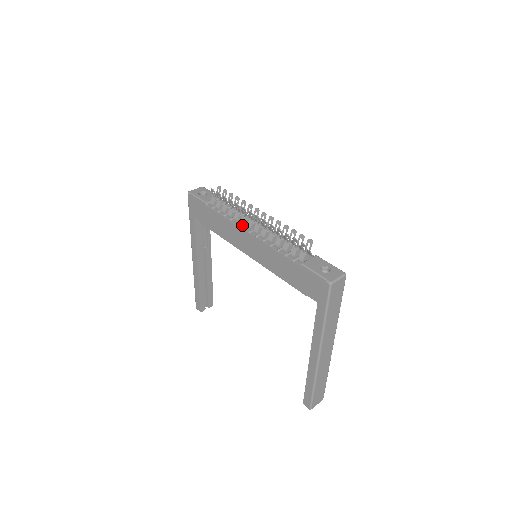
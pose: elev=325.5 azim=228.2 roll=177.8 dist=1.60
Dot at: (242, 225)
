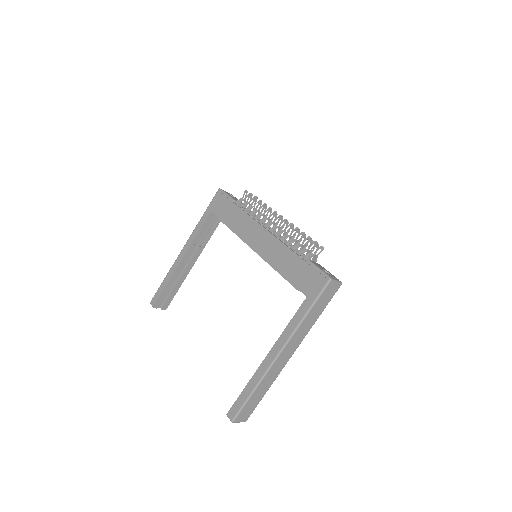
Dot at: (261, 223)
